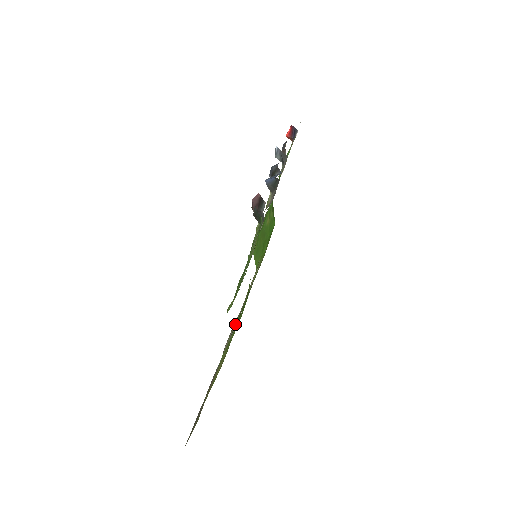
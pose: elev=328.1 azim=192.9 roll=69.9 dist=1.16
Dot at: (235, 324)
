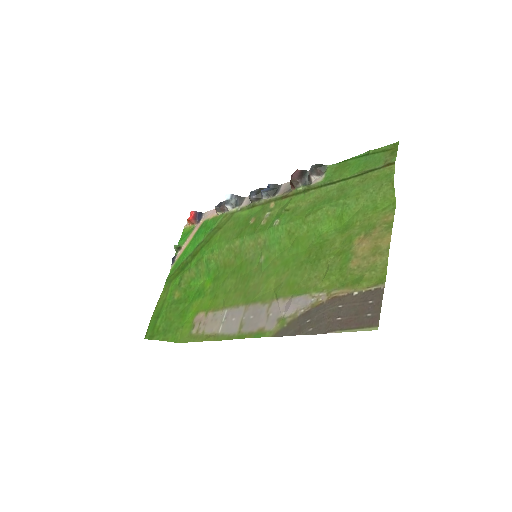
Dot at: (287, 288)
